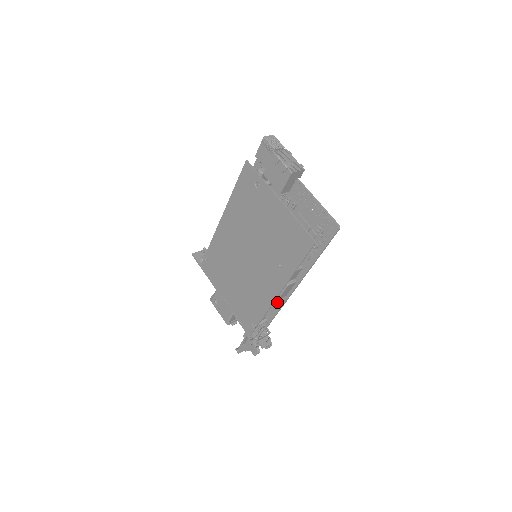
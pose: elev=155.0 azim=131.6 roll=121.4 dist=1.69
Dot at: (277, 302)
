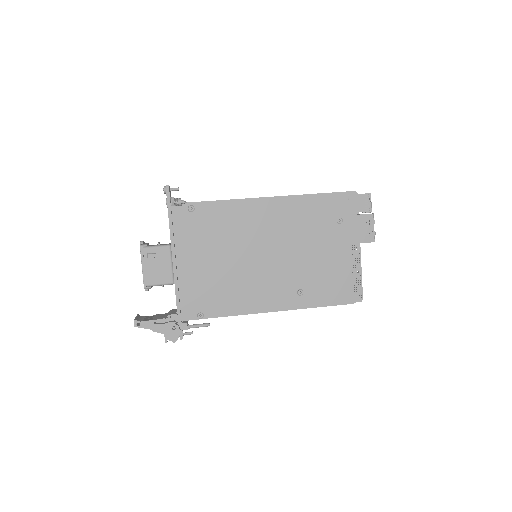
Dot at: occluded
